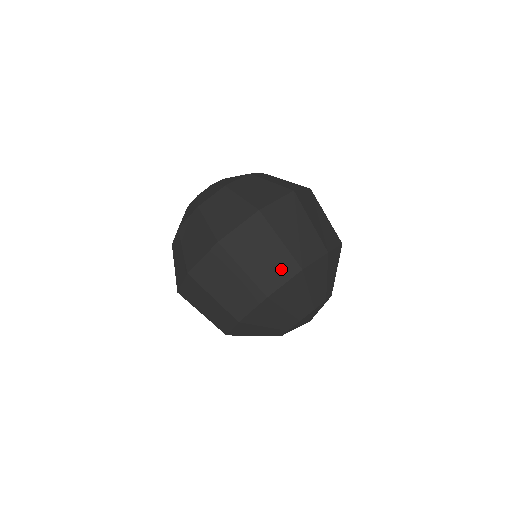
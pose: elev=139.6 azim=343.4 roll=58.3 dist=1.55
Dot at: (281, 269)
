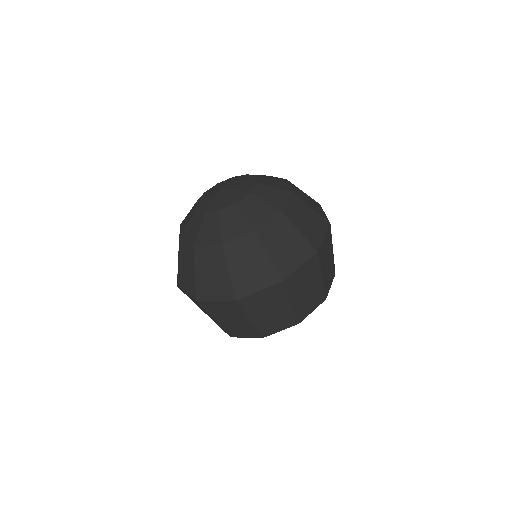
Dot at: (331, 274)
